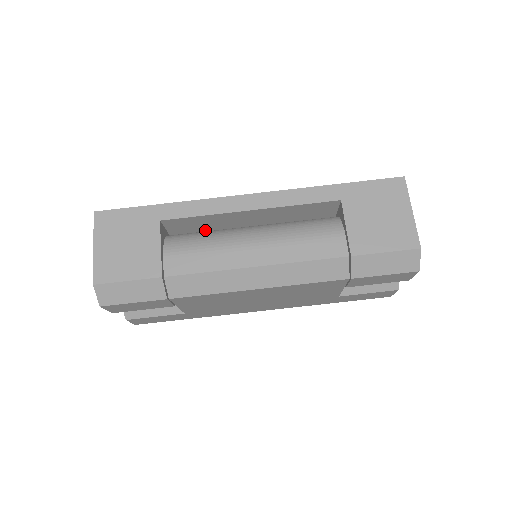
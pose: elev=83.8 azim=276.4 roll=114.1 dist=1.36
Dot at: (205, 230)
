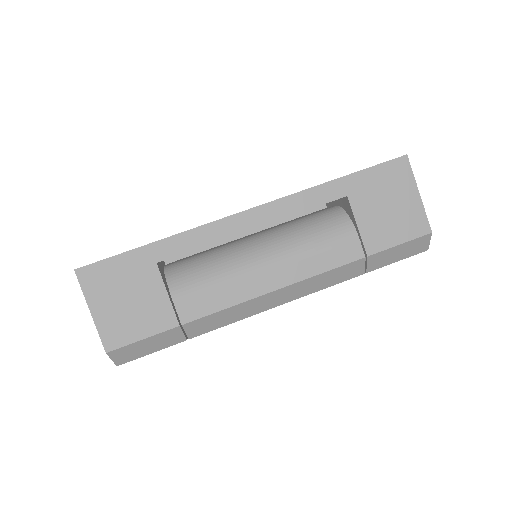
Dot at: occluded
